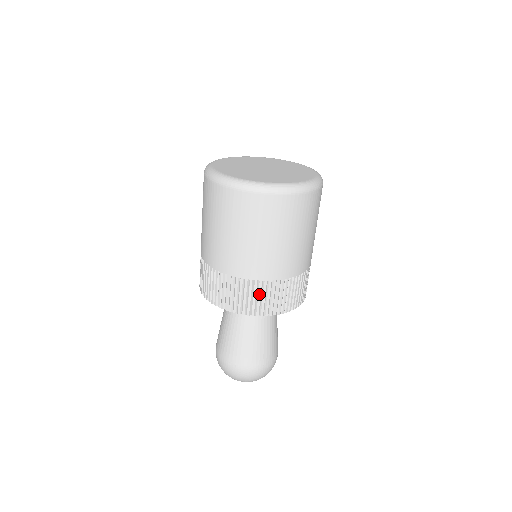
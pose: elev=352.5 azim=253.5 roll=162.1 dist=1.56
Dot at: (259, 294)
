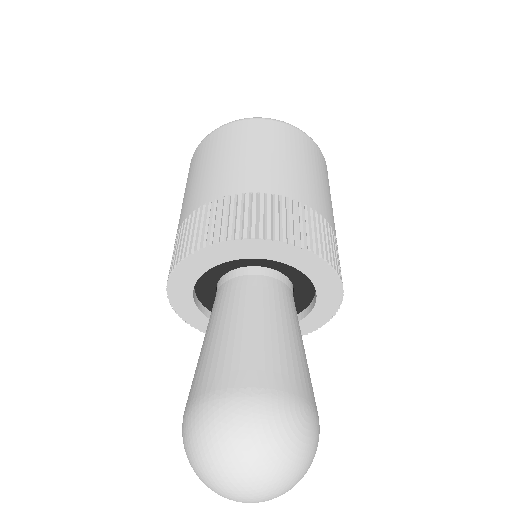
Dot at: (185, 232)
